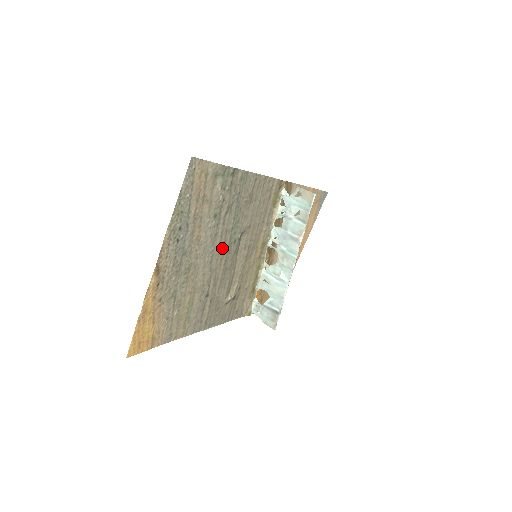
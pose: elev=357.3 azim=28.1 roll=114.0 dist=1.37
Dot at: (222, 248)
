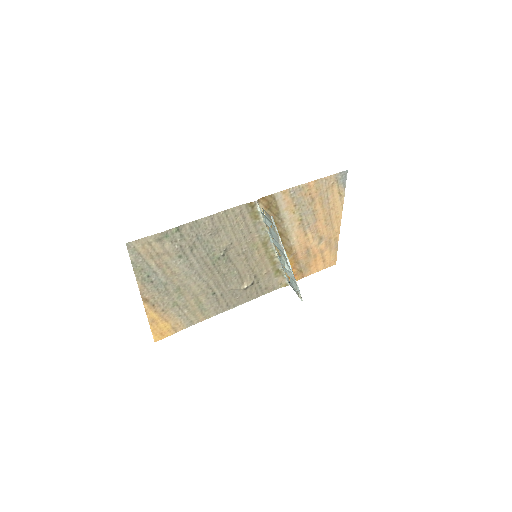
Dot at: (206, 267)
